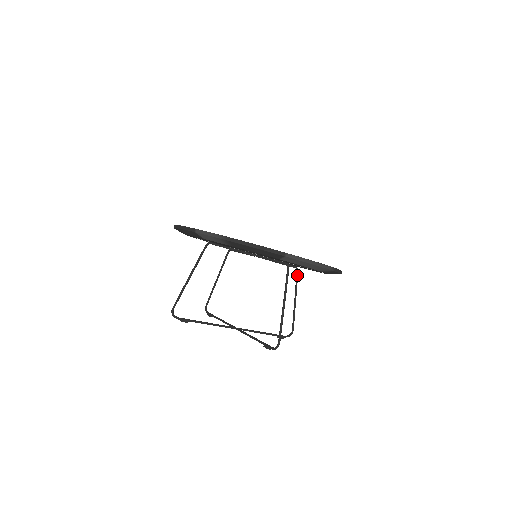
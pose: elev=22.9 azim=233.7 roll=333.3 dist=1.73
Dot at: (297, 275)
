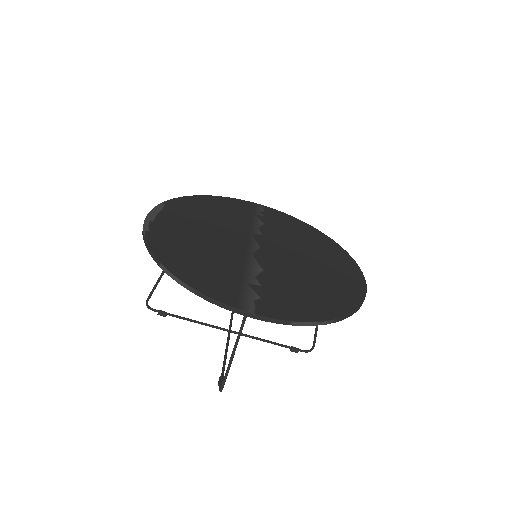
Dot at: occluded
